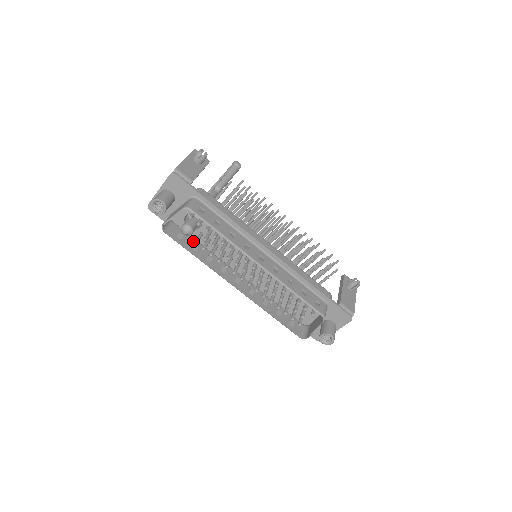
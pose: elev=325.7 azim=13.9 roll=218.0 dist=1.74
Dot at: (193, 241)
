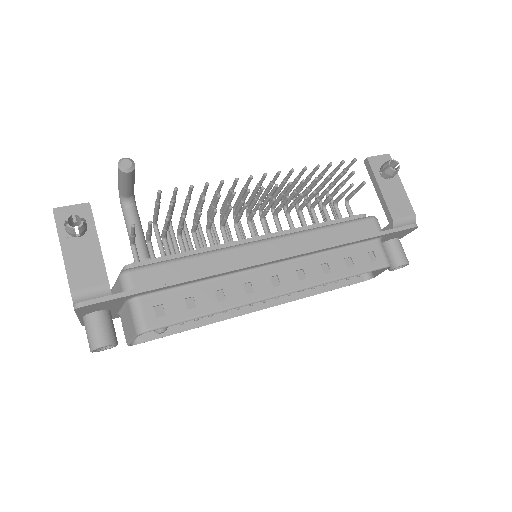
Dot at: occluded
